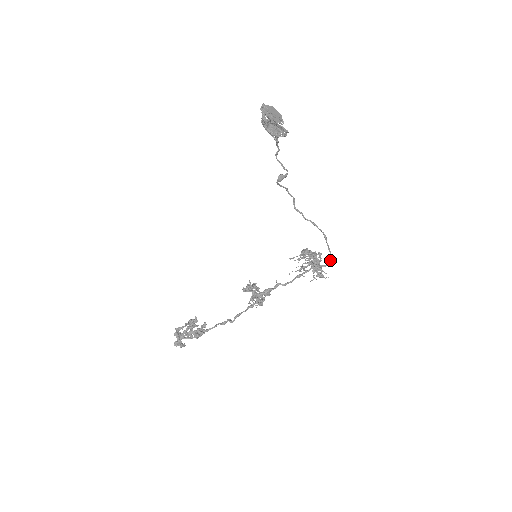
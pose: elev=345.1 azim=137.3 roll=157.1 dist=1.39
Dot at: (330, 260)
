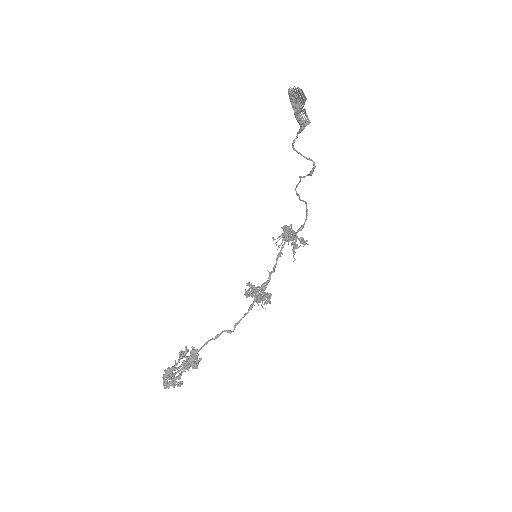
Dot at: (301, 228)
